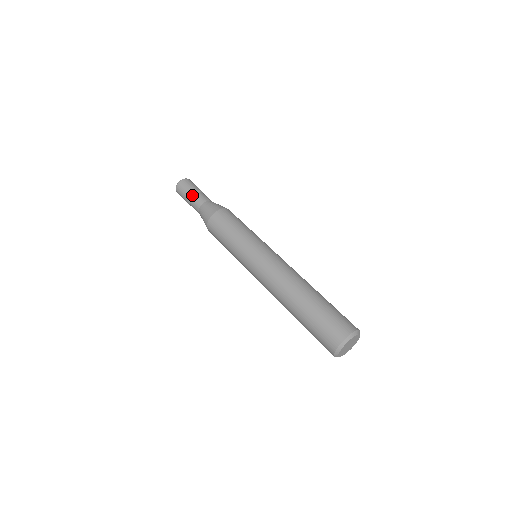
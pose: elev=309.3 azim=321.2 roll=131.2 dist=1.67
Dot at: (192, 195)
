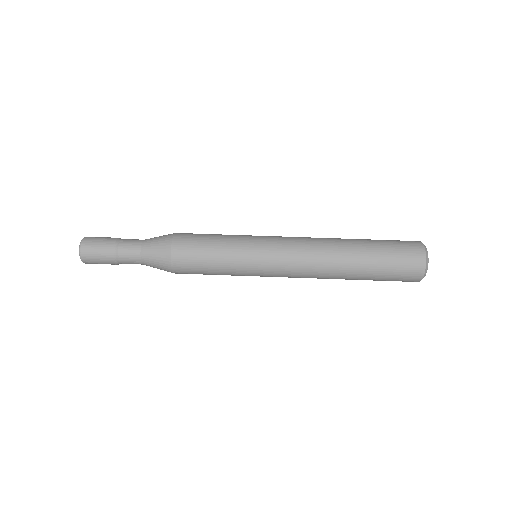
Dot at: (115, 252)
